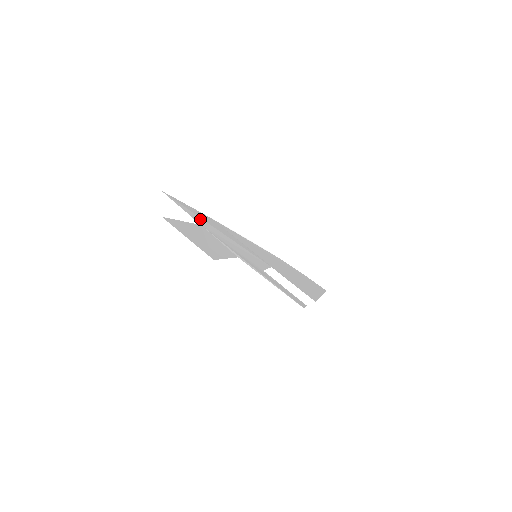
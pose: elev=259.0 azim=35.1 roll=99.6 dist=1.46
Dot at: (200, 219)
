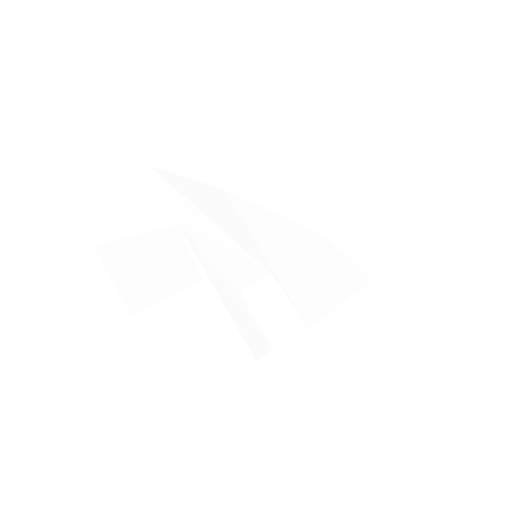
Dot at: (189, 208)
